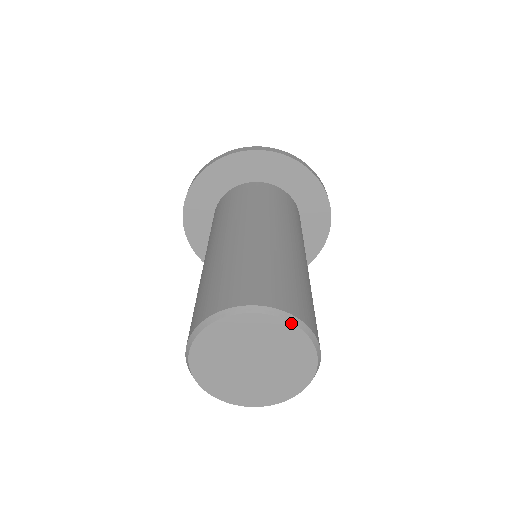
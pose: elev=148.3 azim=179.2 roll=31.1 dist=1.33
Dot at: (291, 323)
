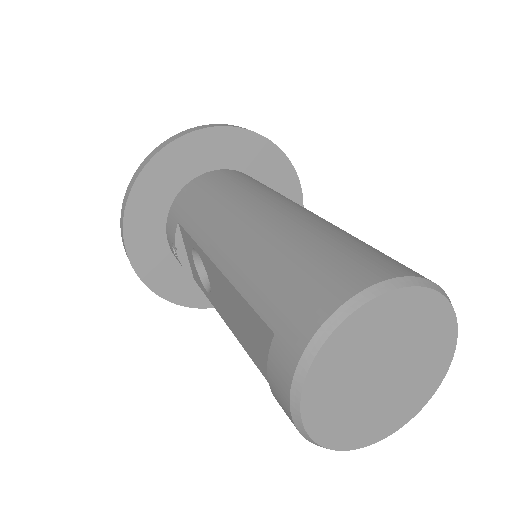
Dot at: (456, 339)
